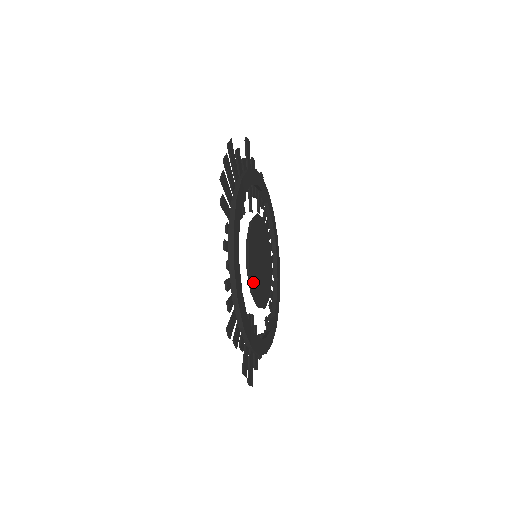
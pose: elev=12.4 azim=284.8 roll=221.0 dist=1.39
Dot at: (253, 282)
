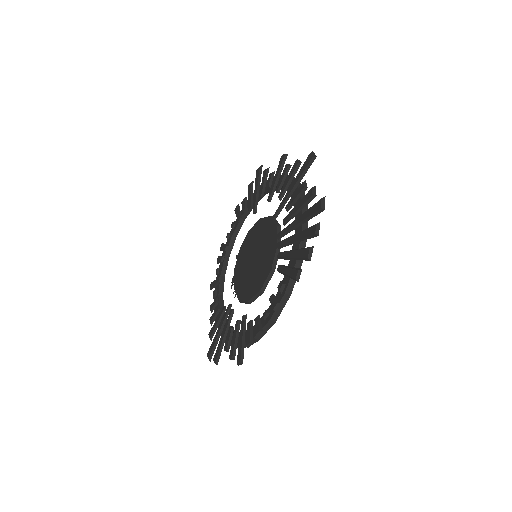
Dot at: occluded
